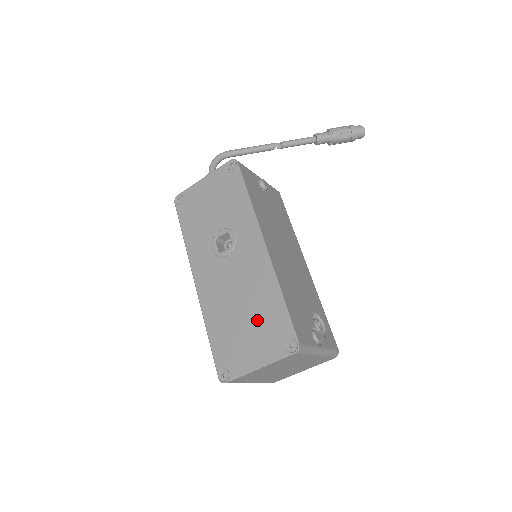
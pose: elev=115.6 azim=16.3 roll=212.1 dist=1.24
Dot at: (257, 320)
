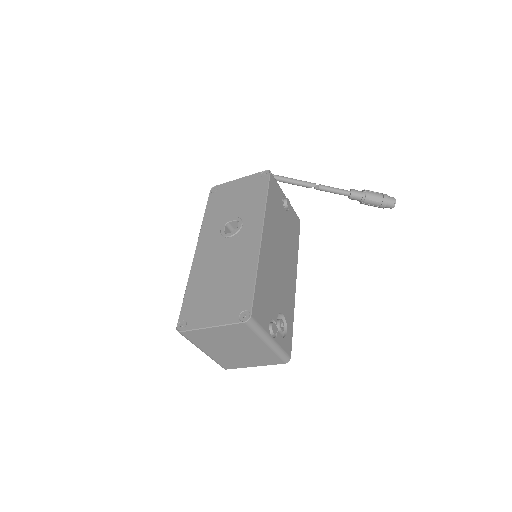
Dot at: (228, 290)
